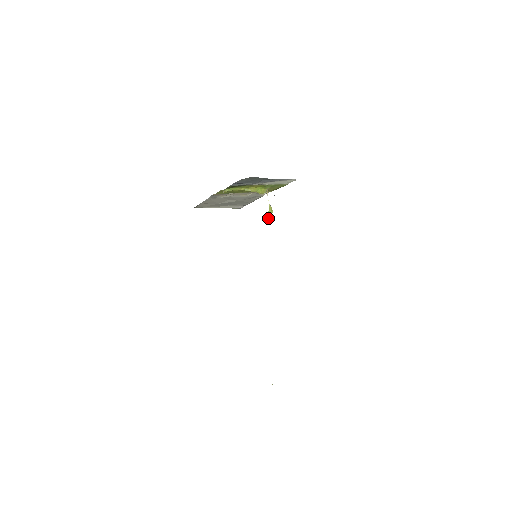
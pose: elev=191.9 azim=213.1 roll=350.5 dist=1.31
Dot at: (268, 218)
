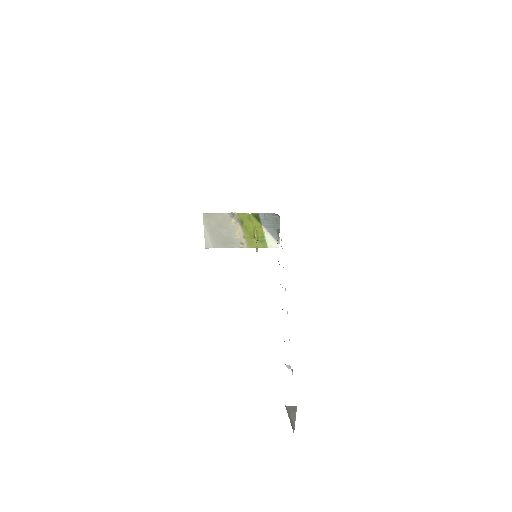
Dot at: occluded
